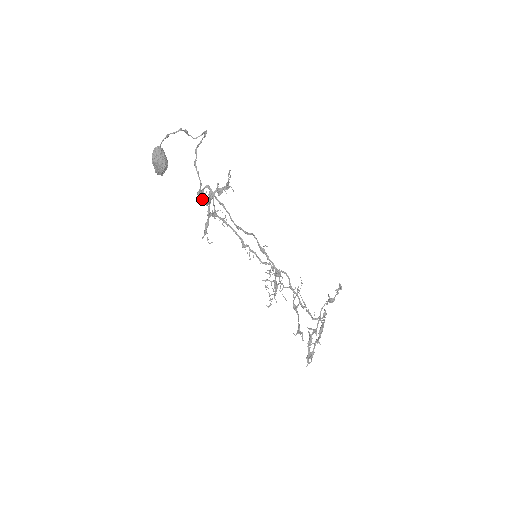
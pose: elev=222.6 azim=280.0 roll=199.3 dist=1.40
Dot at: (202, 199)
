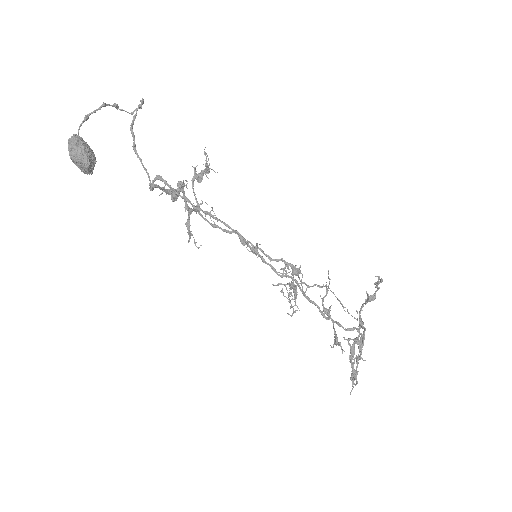
Dot at: occluded
